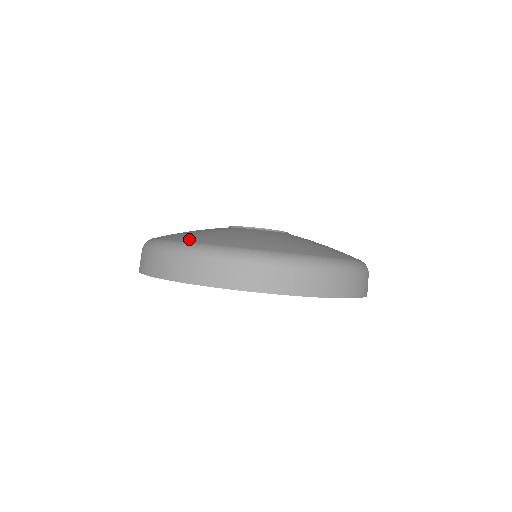
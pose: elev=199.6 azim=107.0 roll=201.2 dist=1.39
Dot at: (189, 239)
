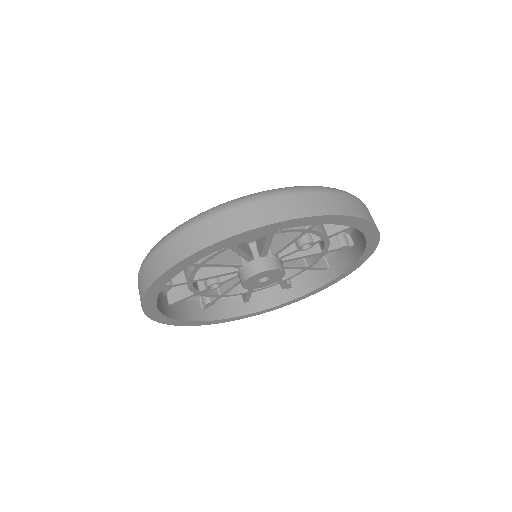
Dot at: occluded
